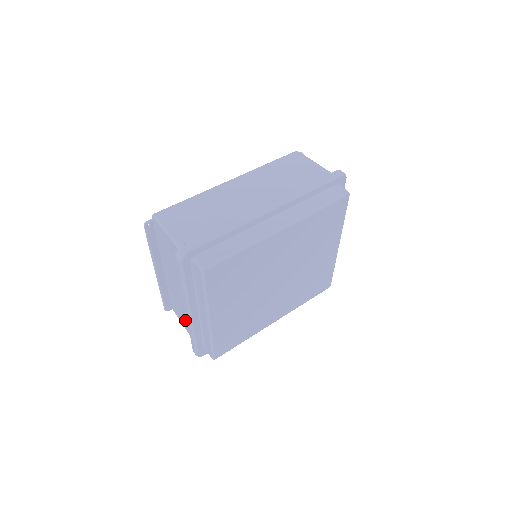
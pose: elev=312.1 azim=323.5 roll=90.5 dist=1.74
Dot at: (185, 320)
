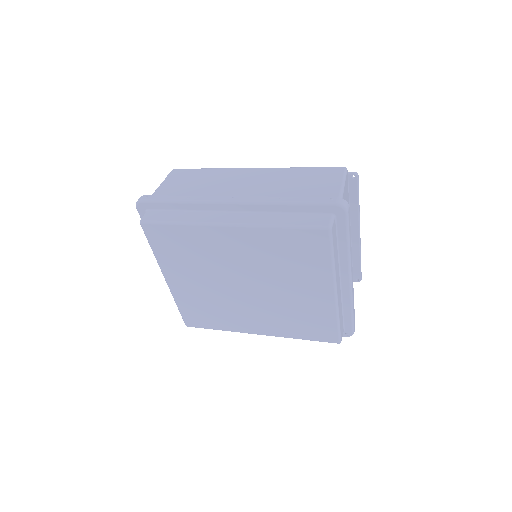
Dot at: occluded
